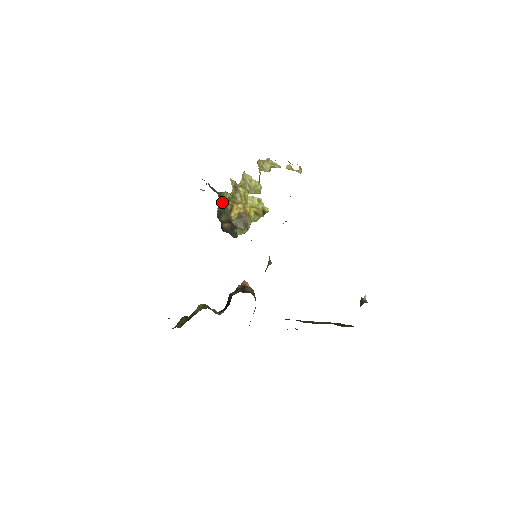
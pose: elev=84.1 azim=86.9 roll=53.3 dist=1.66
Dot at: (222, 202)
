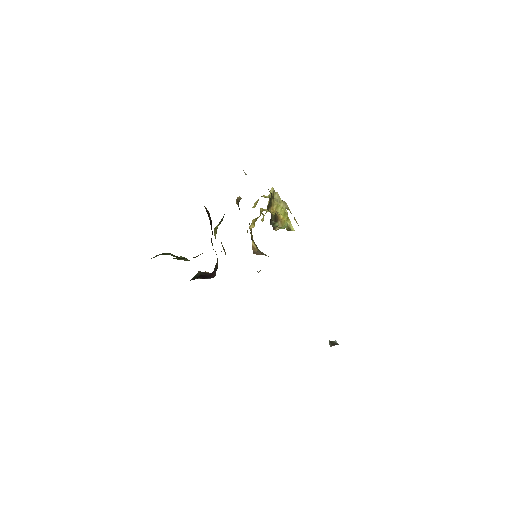
Dot at: (271, 194)
